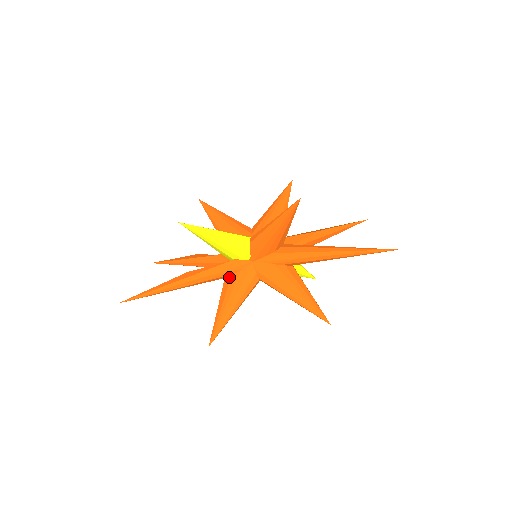
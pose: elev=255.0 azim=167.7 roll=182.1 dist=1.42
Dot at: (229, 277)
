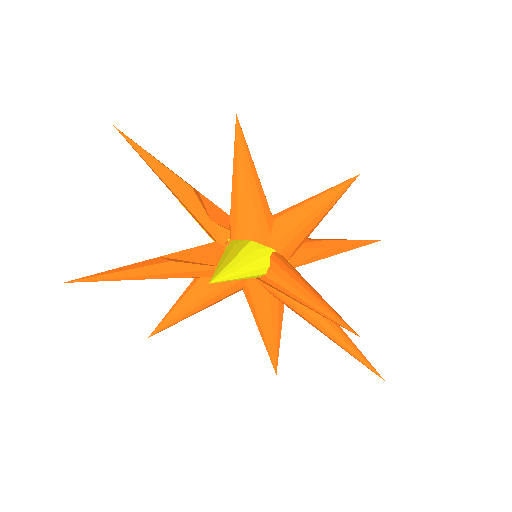
Dot at: occluded
